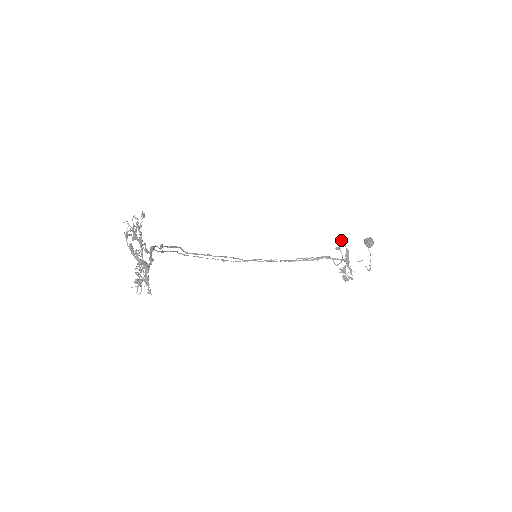
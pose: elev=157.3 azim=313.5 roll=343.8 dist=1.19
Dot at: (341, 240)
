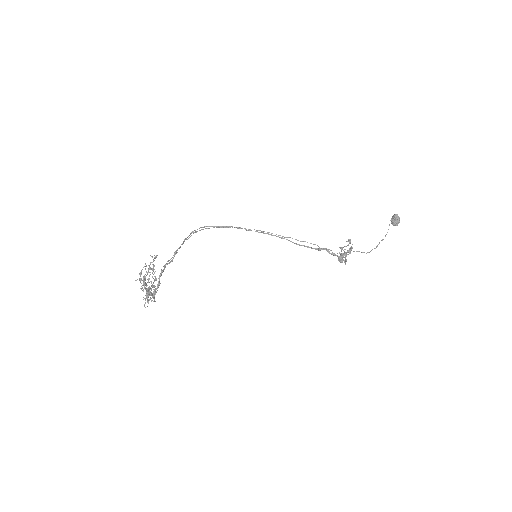
Dot at: (348, 244)
